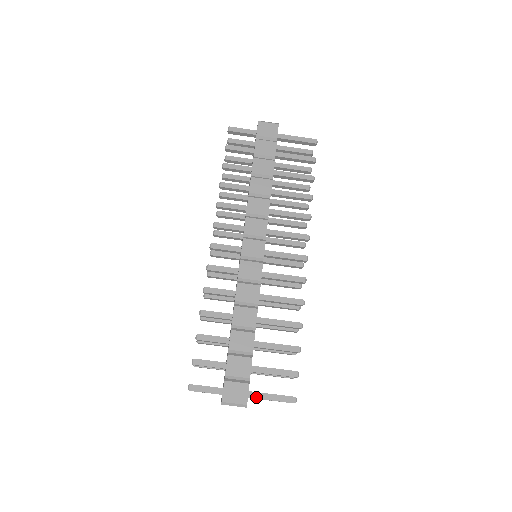
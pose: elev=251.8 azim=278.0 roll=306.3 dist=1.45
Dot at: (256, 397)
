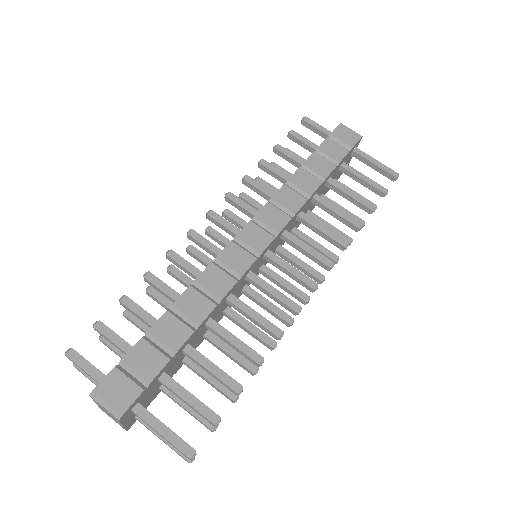
Dot at: (143, 416)
